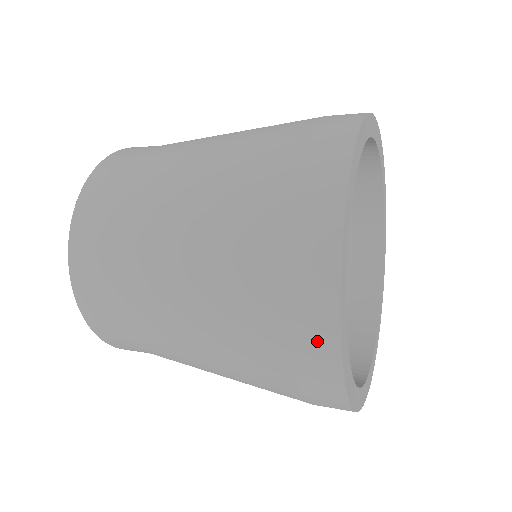
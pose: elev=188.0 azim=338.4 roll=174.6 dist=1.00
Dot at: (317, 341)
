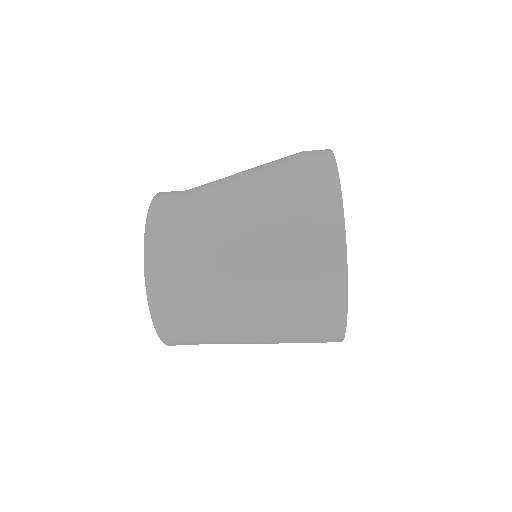
Dot at: occluded
